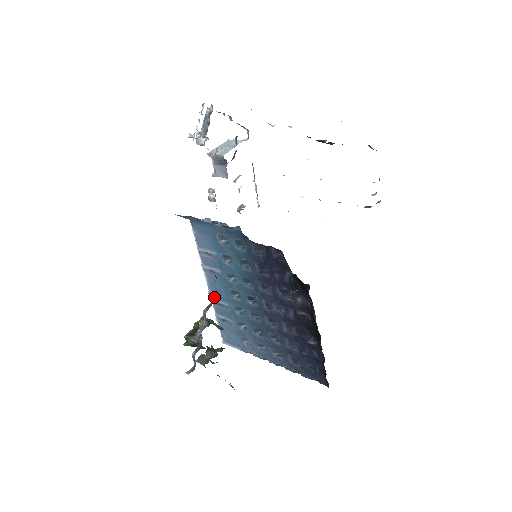
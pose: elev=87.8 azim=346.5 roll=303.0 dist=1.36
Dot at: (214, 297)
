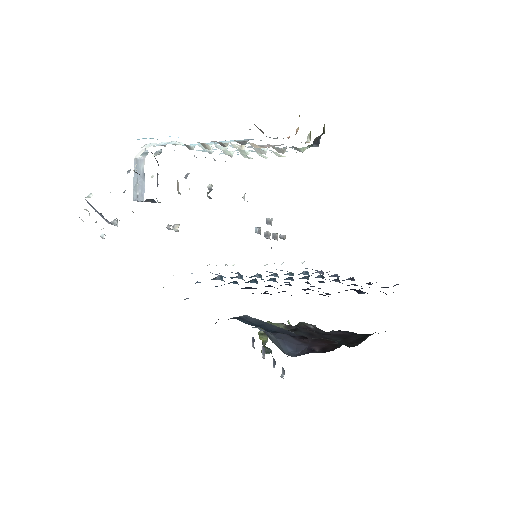
Dot at: occluded
